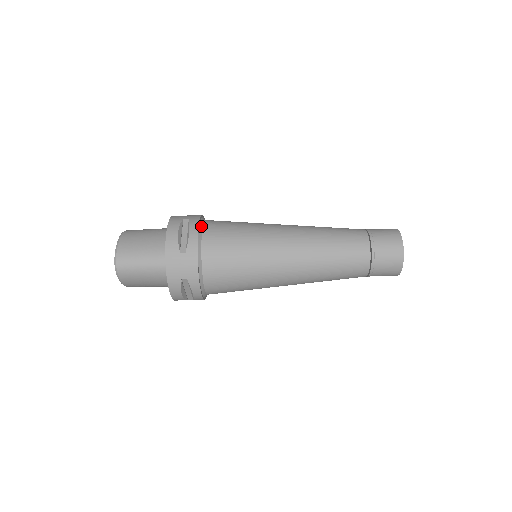
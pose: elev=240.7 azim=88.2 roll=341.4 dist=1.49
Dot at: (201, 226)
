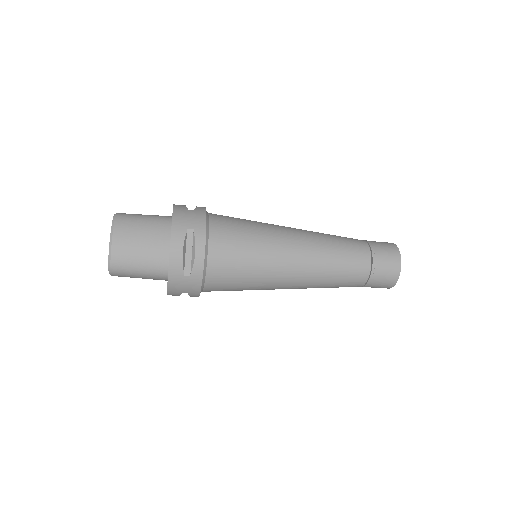
Dot at: (207, 241)
